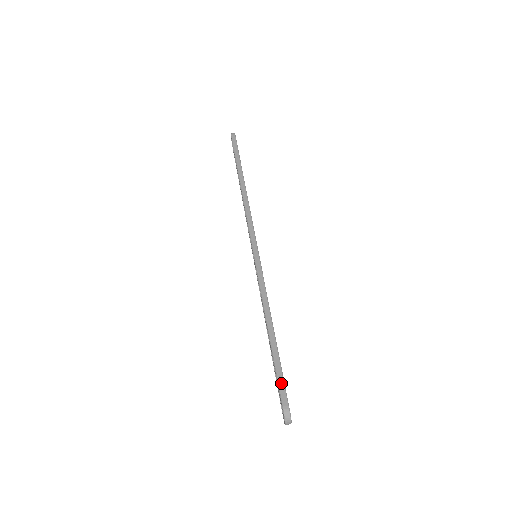
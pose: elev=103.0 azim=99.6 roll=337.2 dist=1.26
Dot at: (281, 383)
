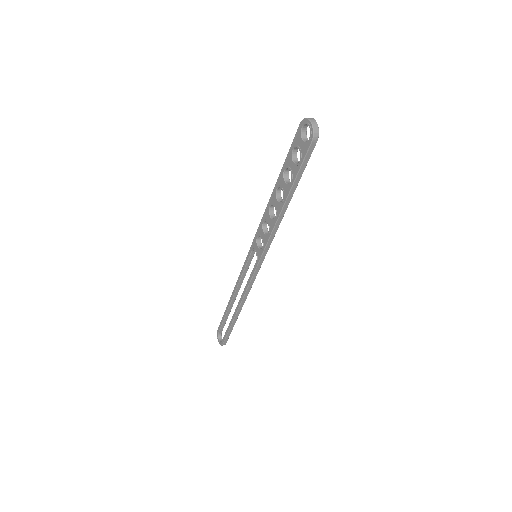
Dot at: (294, 143)
